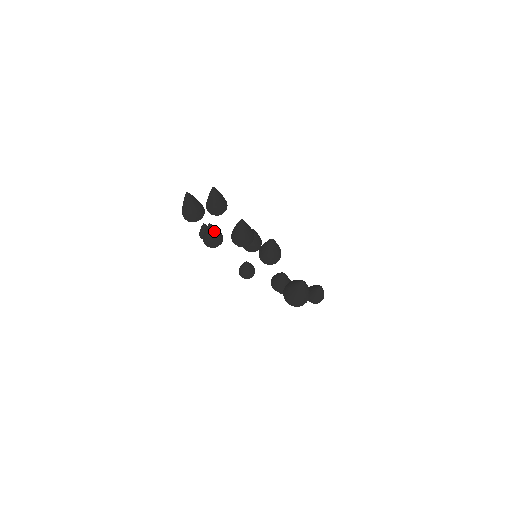
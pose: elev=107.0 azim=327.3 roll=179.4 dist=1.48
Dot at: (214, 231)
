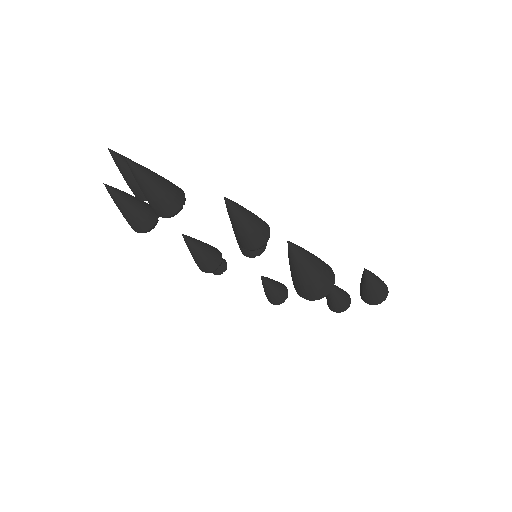
Dot at: (197, 245)
